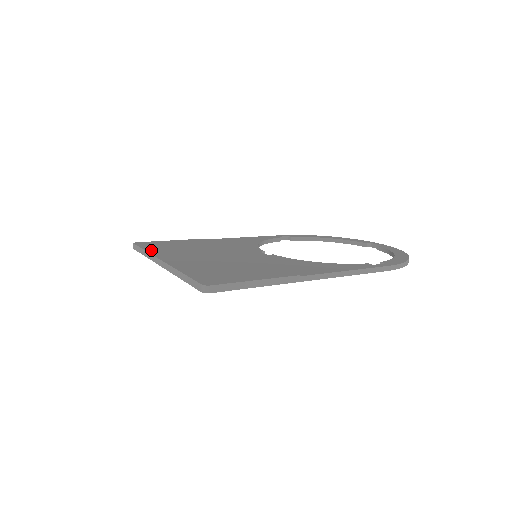
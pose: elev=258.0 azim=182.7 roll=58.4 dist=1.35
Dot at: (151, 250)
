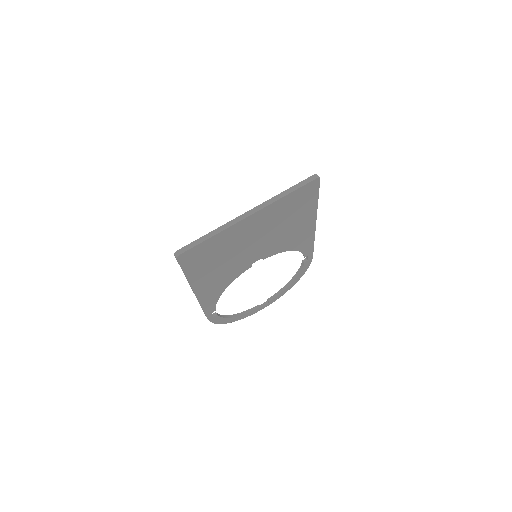
Dot at: (212, 233)
